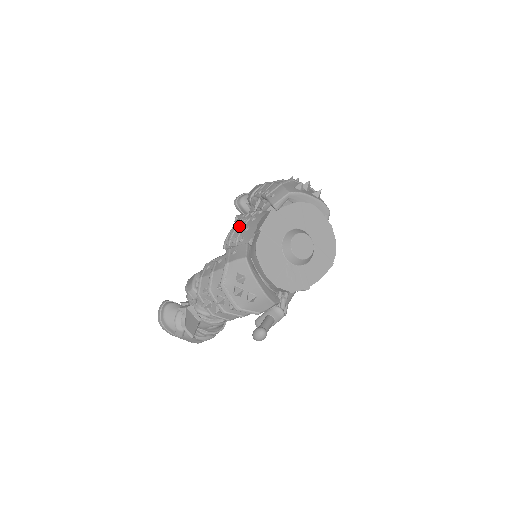
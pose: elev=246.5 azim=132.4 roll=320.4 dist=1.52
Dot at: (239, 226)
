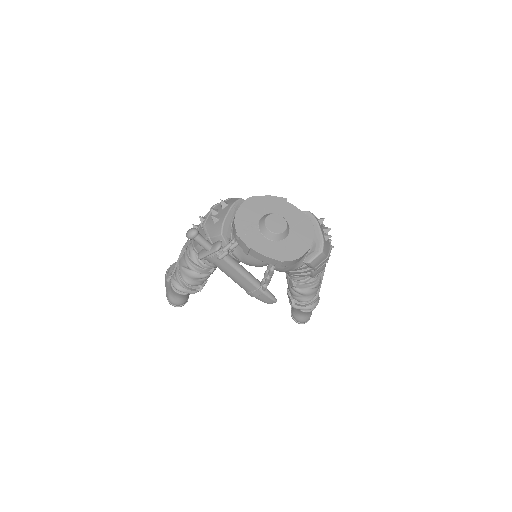
Dot at: occluded
